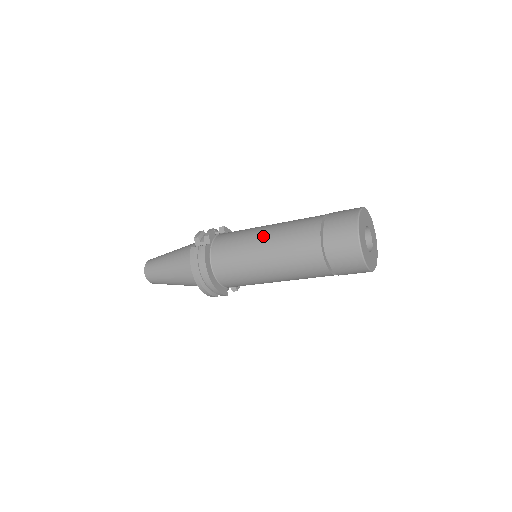
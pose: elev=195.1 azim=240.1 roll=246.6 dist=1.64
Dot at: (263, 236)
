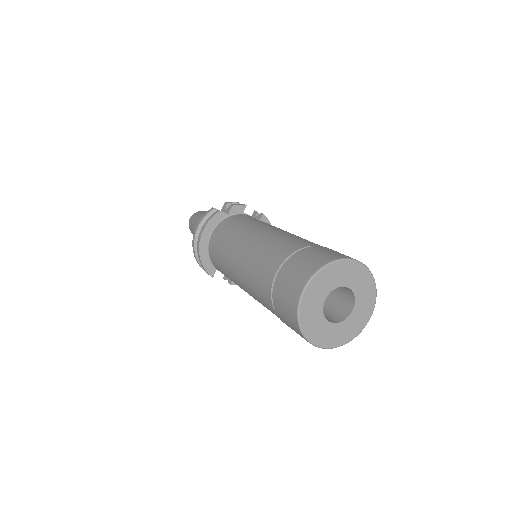
Dot at: (259, 230)
